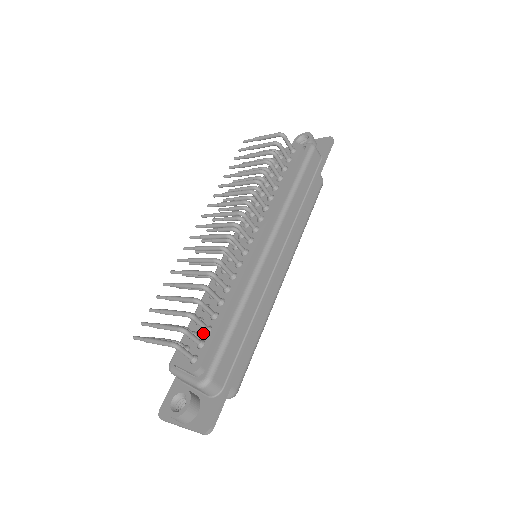
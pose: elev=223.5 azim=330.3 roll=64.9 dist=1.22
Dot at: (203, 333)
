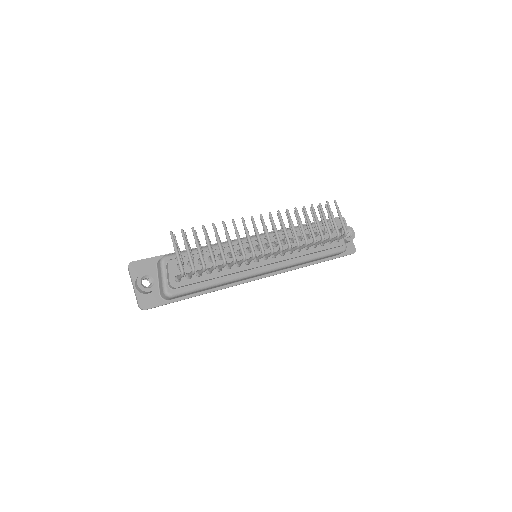
Dot at: (195, 272)
